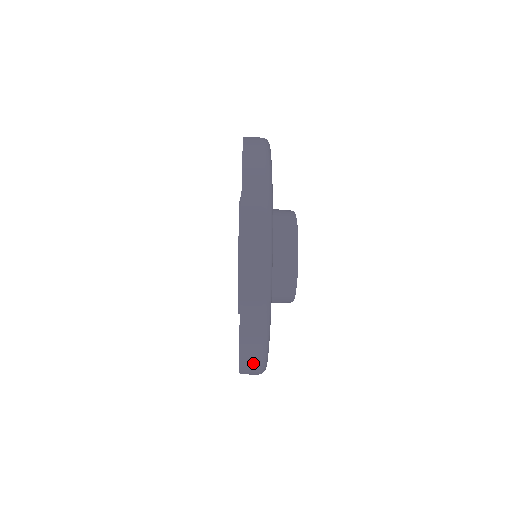
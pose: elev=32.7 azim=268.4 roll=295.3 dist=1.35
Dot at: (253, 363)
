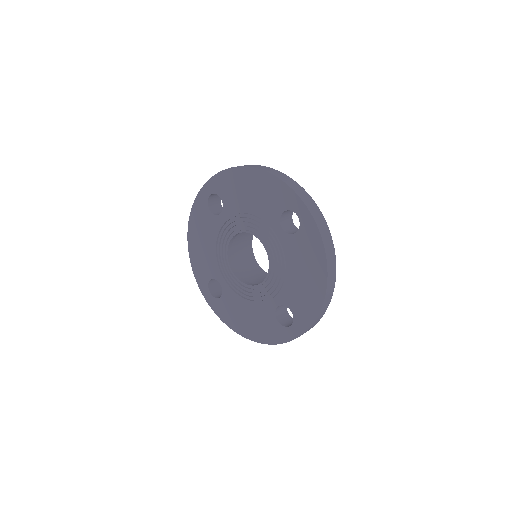
Dot at: occluded
